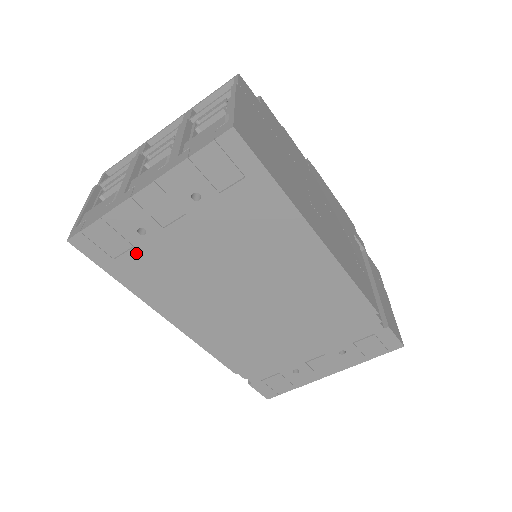
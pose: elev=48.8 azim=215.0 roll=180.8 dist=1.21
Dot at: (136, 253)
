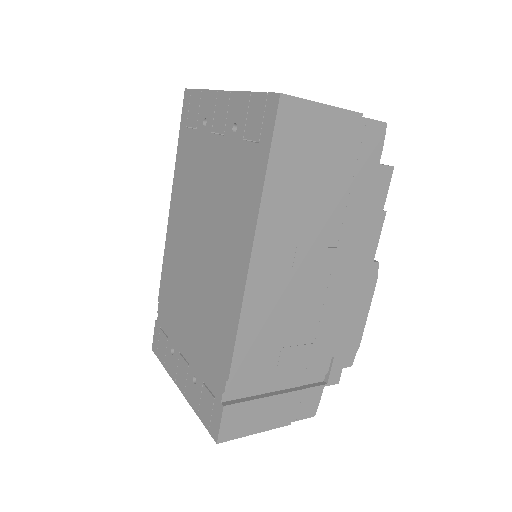
Dot at: (194, 135)
